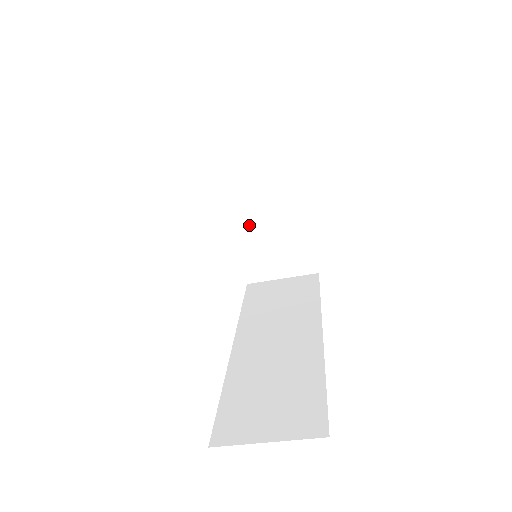
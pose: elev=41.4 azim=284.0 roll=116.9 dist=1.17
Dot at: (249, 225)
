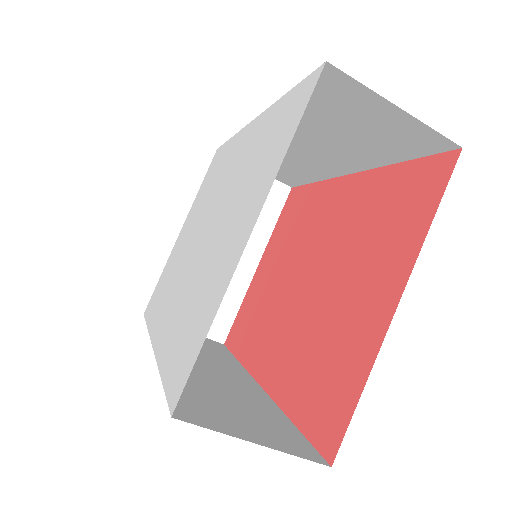
Dot at: occluded
